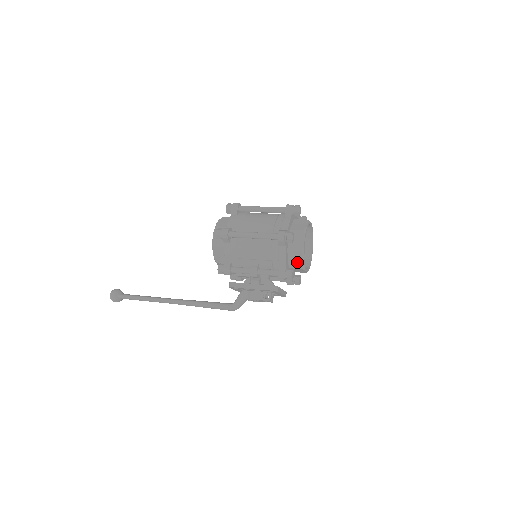
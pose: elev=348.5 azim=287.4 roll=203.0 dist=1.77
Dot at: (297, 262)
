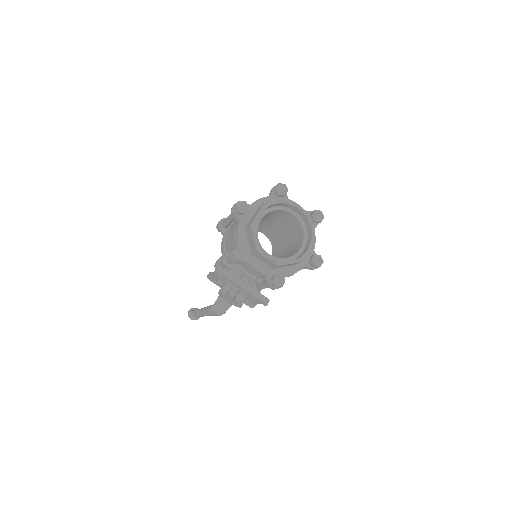
Dot at: (252, 242)
